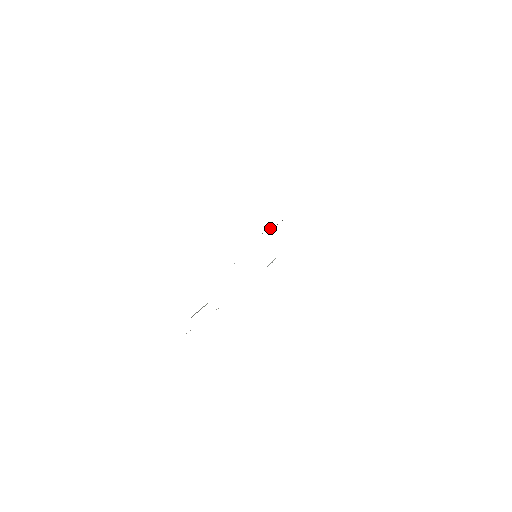
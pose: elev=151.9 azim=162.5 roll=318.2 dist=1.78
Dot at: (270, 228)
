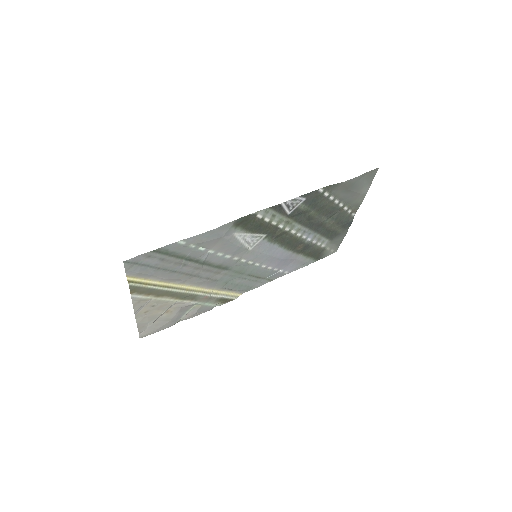
Dot at: (331, 230)
